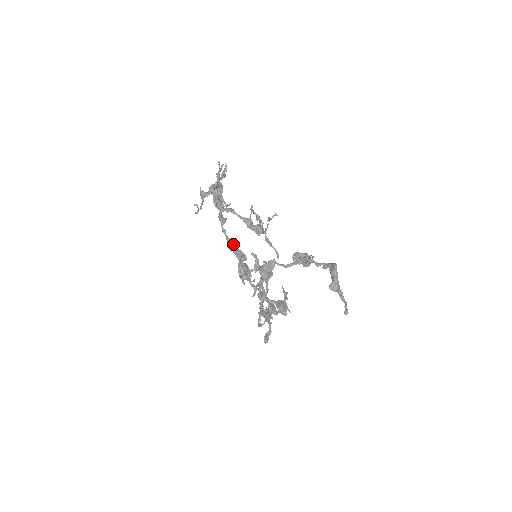
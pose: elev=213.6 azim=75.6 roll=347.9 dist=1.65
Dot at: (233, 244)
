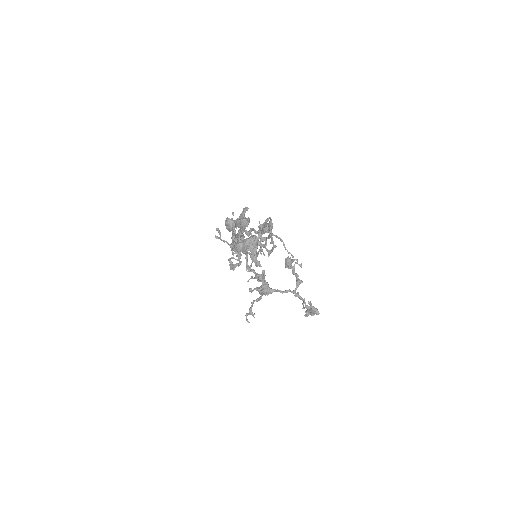
Dot at: occluded
